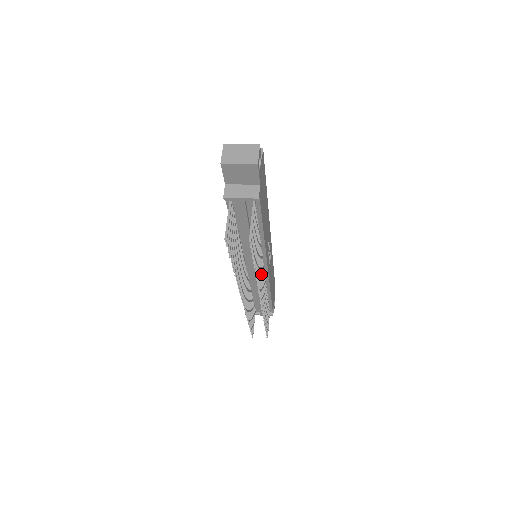
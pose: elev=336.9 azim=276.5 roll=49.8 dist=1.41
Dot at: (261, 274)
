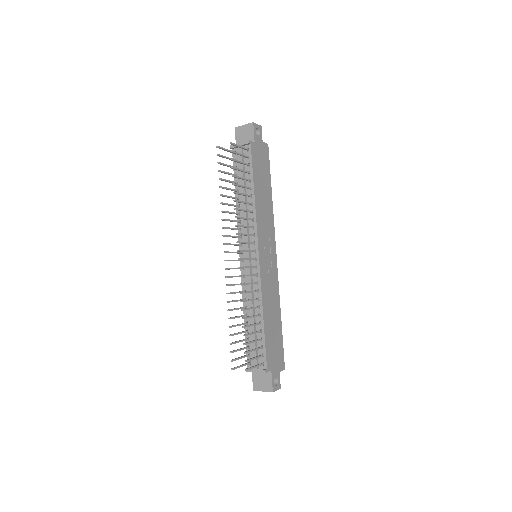
Dot at: (246, 234)
